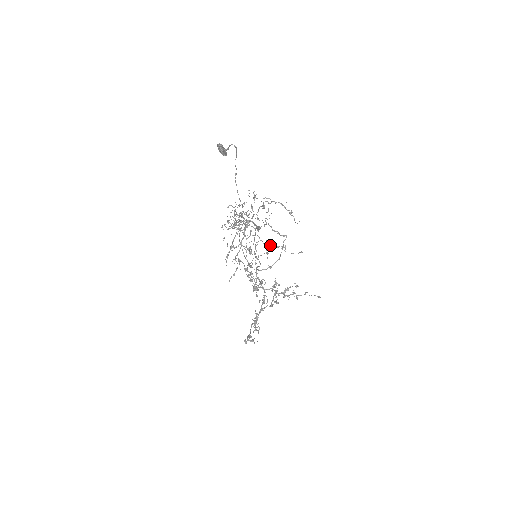
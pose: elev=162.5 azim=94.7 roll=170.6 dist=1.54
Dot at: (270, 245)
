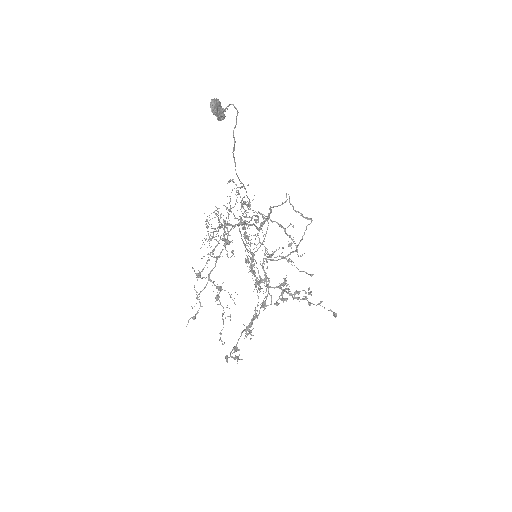
Dot at: (269, 257)
